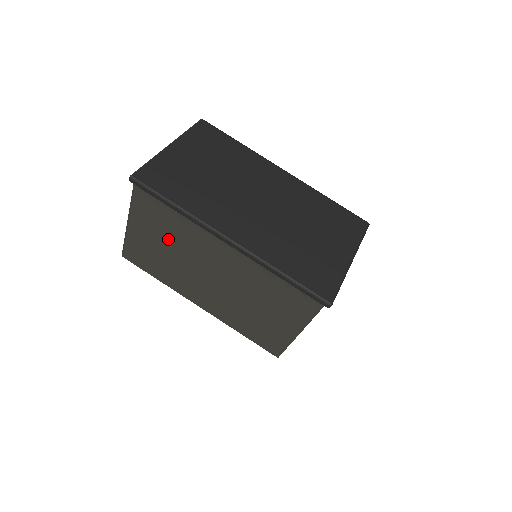
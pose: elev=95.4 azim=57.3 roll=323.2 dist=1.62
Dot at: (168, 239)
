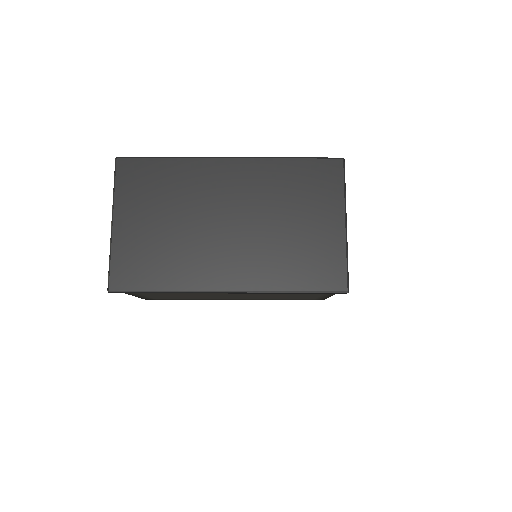
Dot at: (175, 294)
